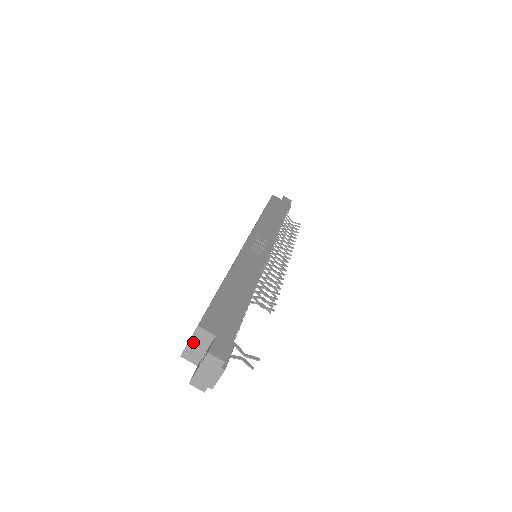
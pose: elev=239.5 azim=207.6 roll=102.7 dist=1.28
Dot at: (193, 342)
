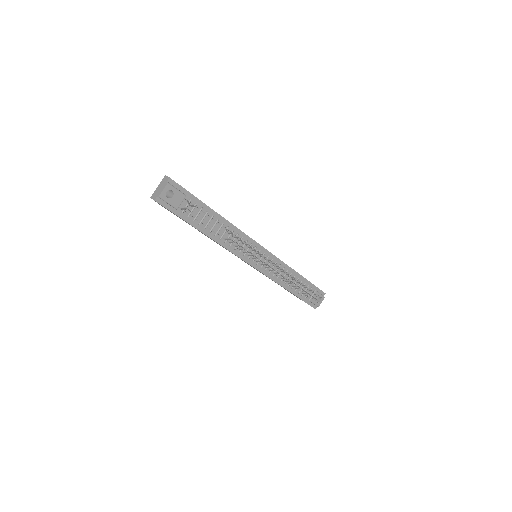
Dot at: (166, 192)
